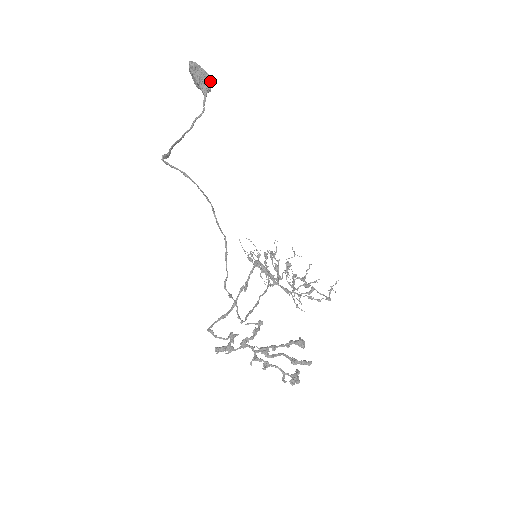
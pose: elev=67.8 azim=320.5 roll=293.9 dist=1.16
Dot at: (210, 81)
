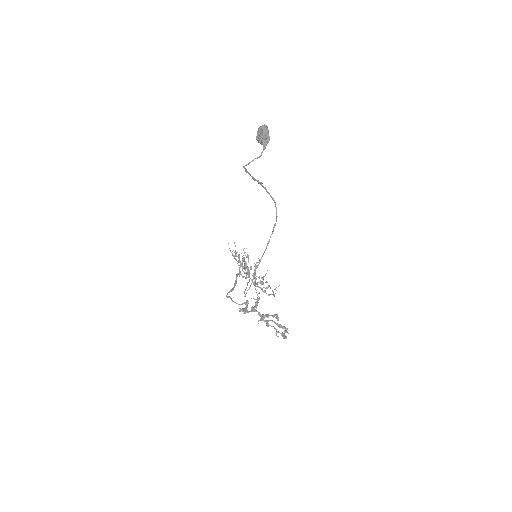
Dot at: (269, 140)
